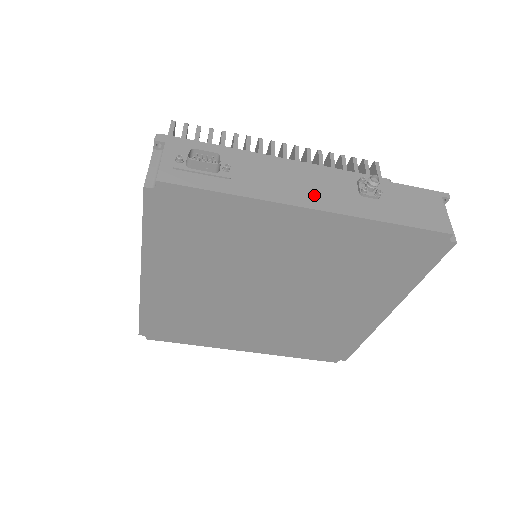
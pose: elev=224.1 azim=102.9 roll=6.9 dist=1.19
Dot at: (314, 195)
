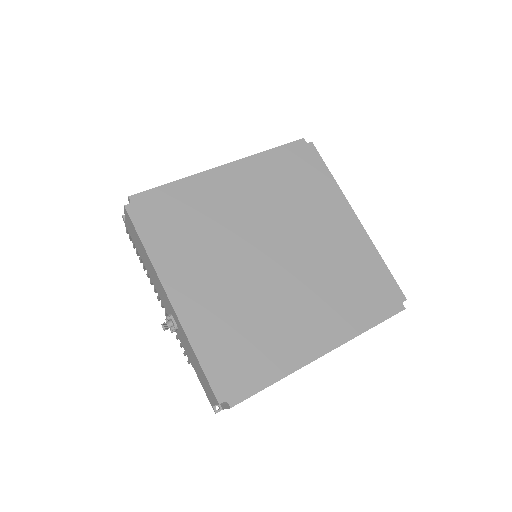
Dot at: occluded
